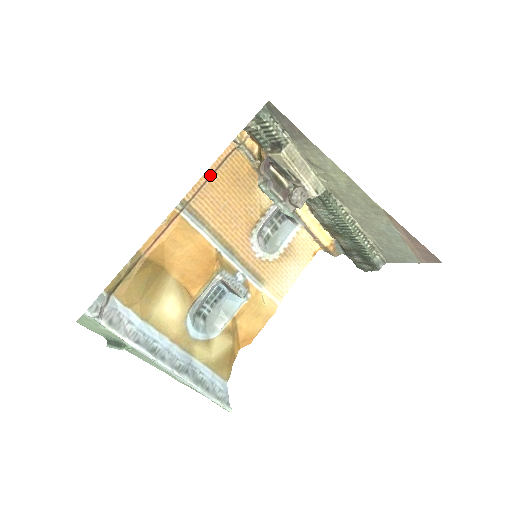
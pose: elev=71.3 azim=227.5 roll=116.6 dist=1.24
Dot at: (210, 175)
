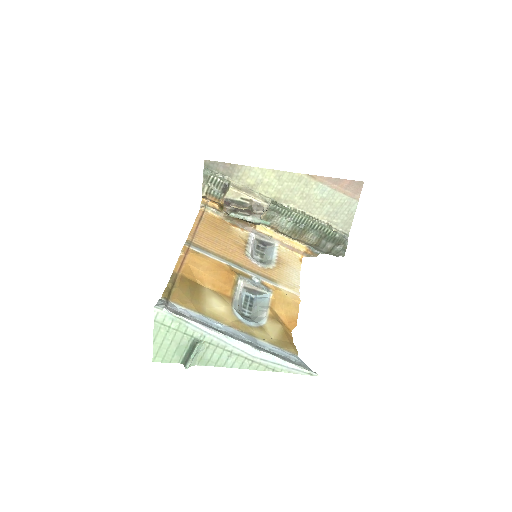
Dot at: (197, 226)
